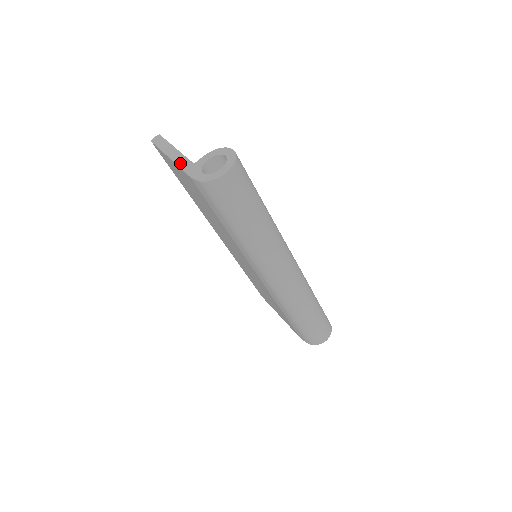
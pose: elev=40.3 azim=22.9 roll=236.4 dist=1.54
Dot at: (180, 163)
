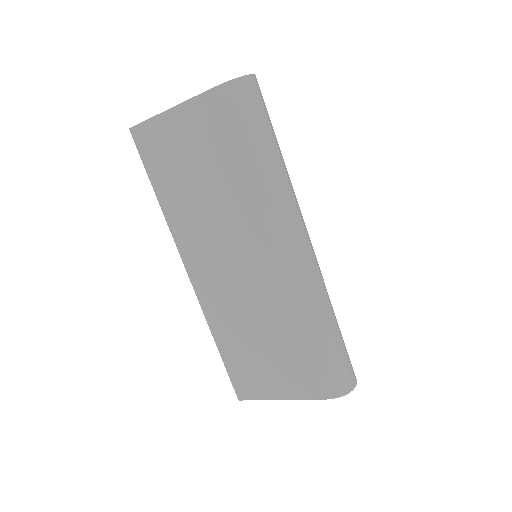
Dot at: (187, 100)
